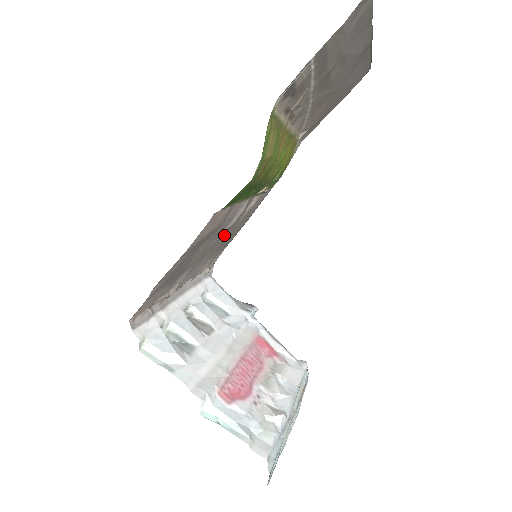
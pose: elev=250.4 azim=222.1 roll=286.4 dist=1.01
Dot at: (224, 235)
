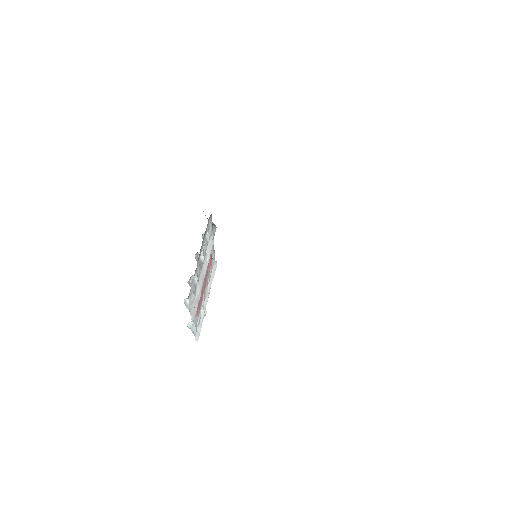
Dot at: occluded
